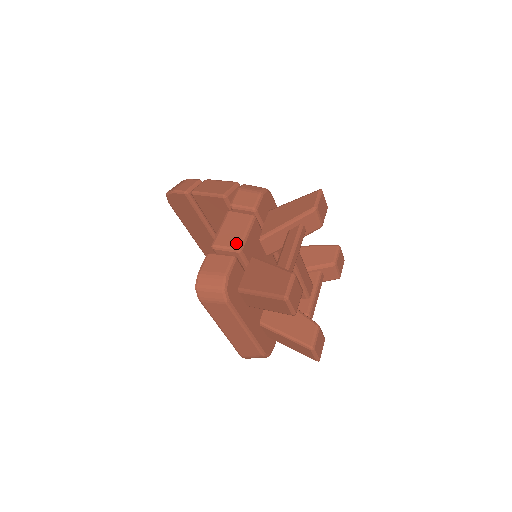
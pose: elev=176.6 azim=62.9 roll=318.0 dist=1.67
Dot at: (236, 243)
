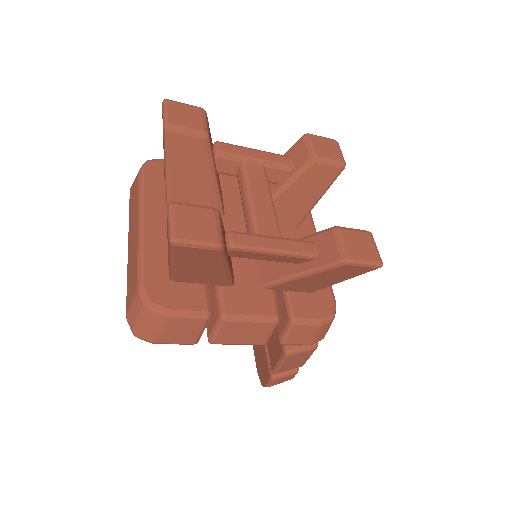
Dot at: occluded
